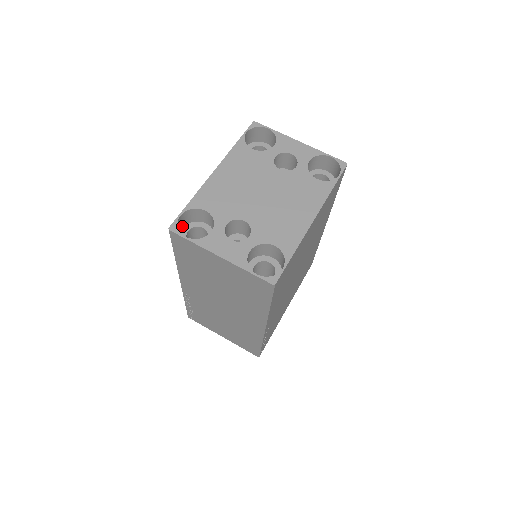
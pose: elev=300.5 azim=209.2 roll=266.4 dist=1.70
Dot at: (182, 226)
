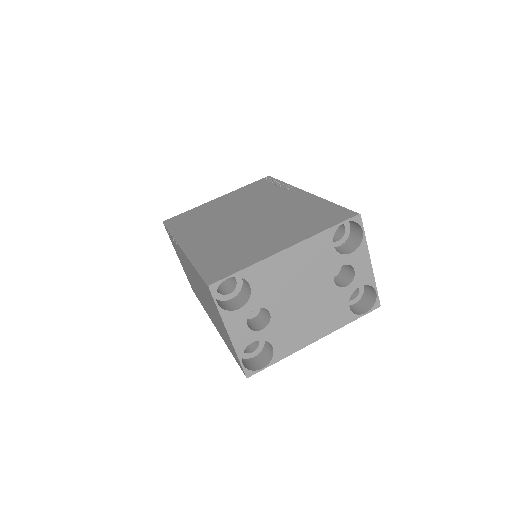
Dot at: (221, 271)
